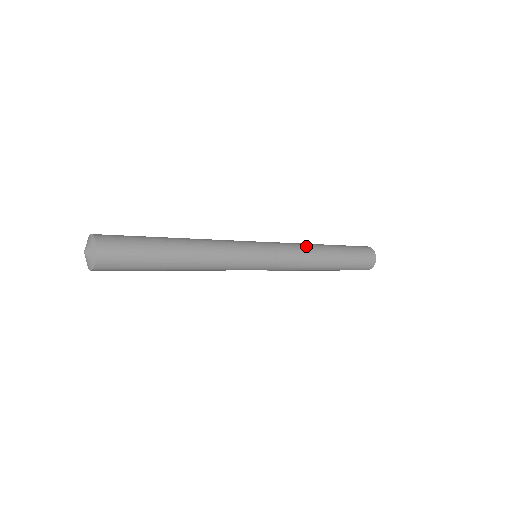
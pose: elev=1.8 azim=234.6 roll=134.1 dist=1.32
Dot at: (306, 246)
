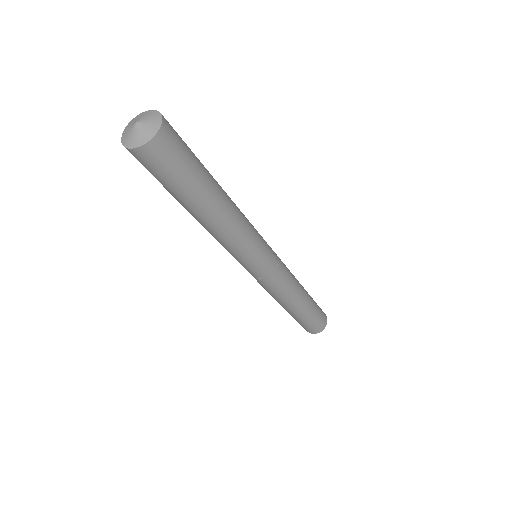
Dot at: (293, 275)
